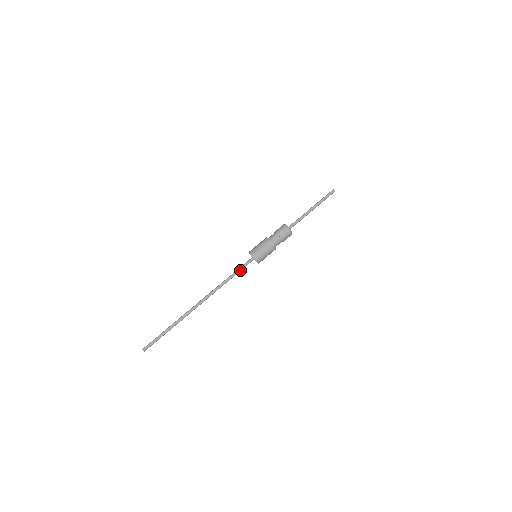
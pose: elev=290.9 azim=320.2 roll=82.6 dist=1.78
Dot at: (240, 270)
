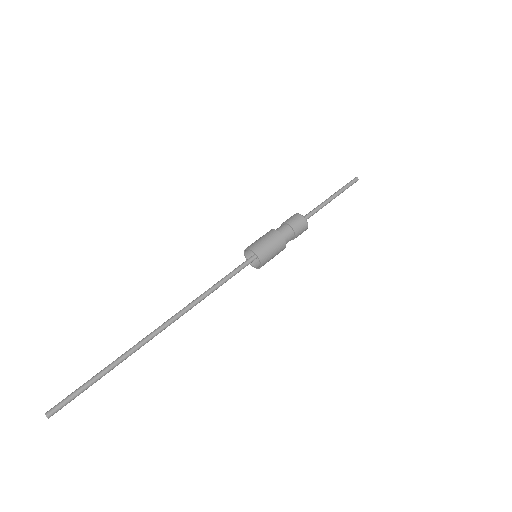
Dot at: (232, 275)
